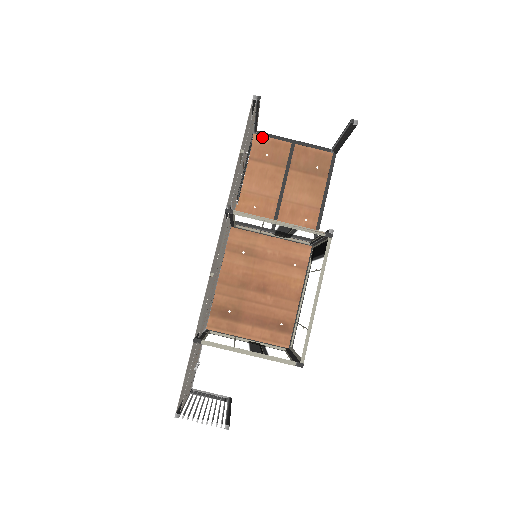
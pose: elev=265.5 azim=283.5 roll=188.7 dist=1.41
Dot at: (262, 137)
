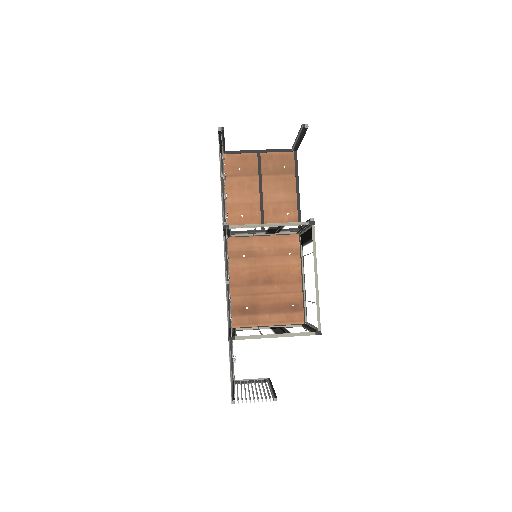
Dot at: (231, 155)
